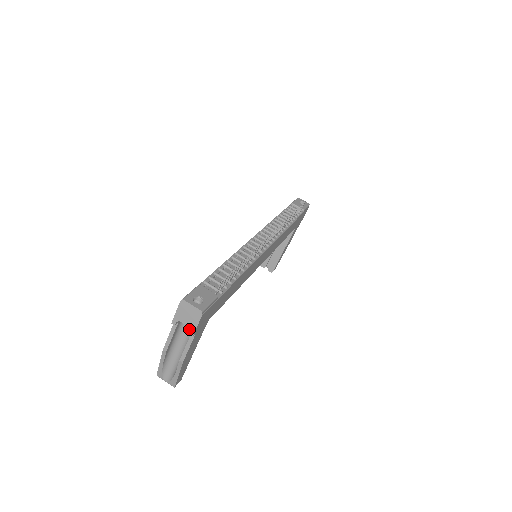
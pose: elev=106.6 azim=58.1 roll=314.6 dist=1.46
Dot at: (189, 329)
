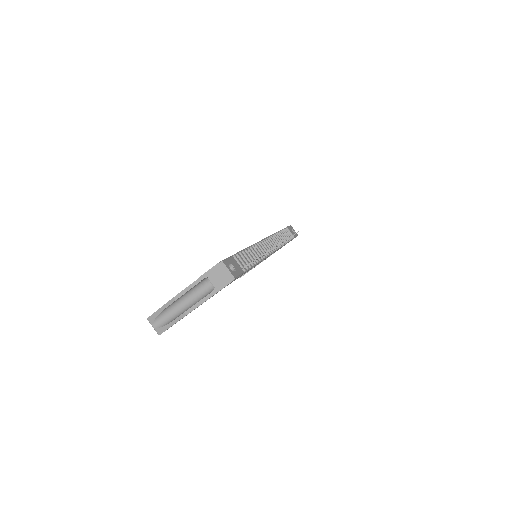
Dot at: (205, 289)
